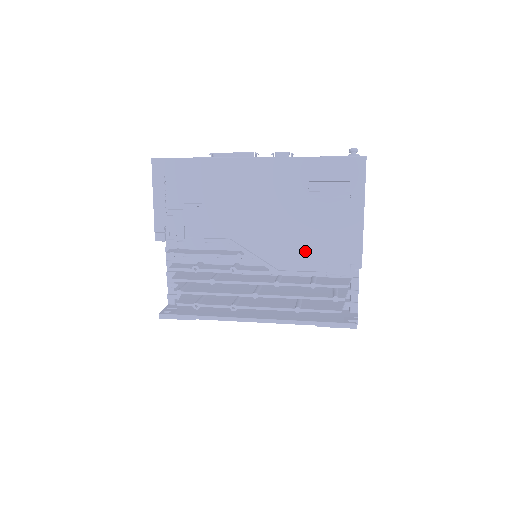
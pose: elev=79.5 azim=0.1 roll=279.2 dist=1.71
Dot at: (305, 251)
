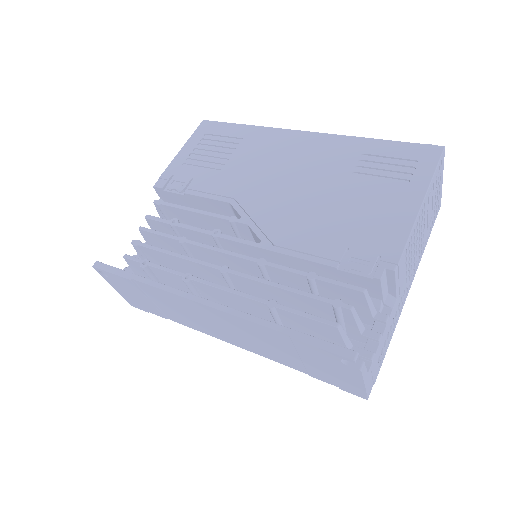
Dot at: (320, 230)
